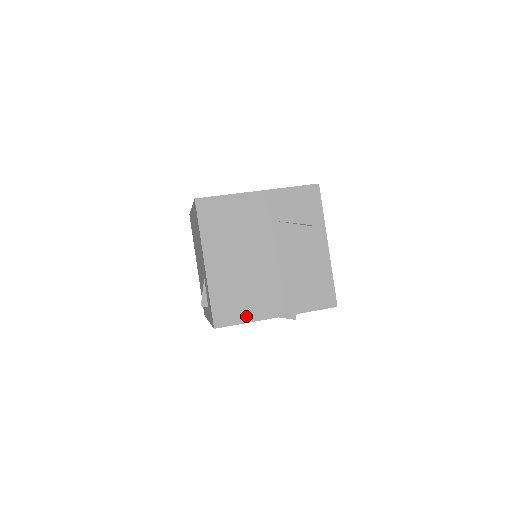
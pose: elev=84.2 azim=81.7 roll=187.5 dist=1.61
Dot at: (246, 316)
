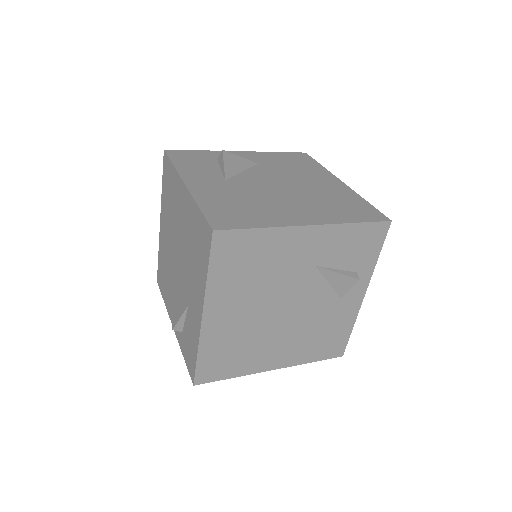
Dot at: (237, 371)
